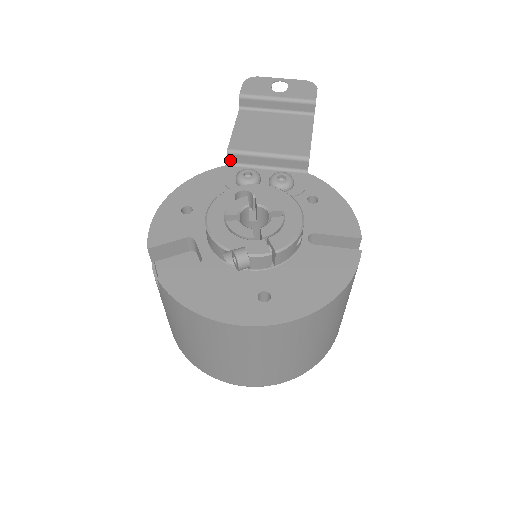
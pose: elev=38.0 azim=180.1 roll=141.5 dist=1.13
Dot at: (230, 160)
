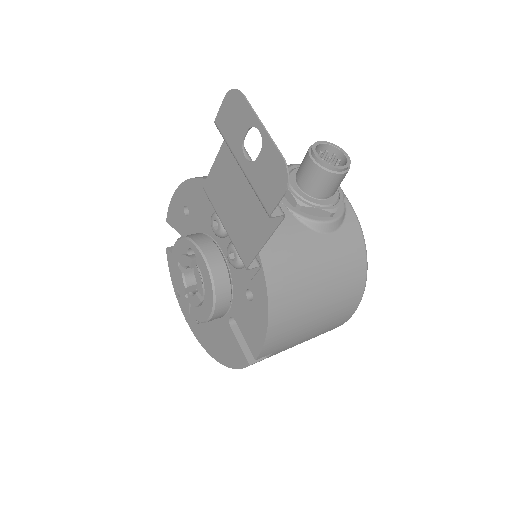
Dot at: occluded
